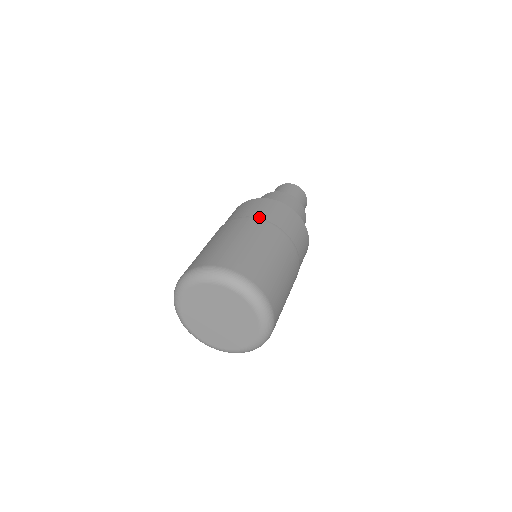
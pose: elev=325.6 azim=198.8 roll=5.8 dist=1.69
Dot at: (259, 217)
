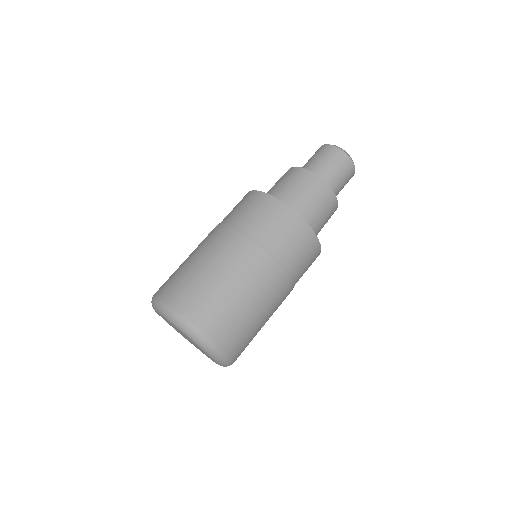
Dot at: (234, 224)
